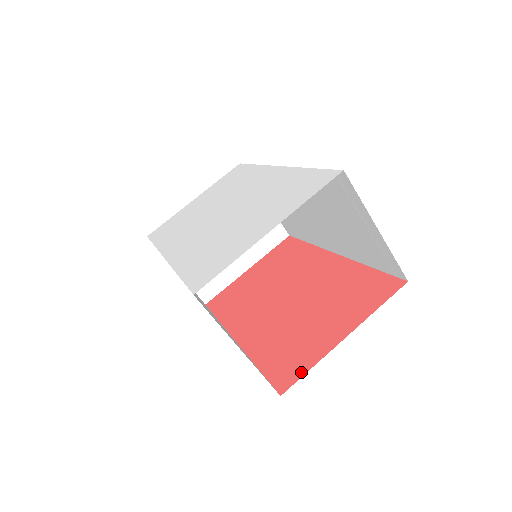
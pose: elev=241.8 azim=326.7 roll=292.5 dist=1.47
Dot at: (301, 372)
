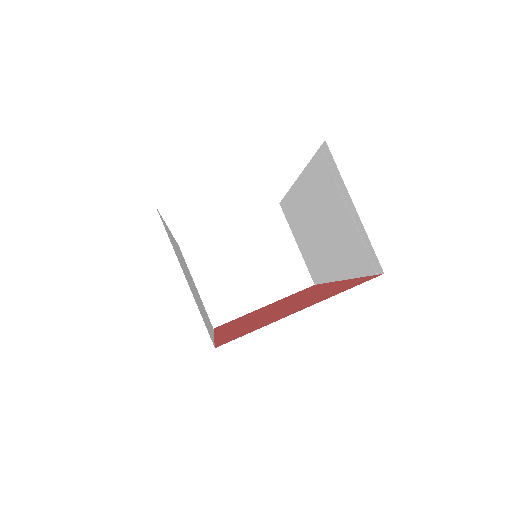
Dot at: (245, 333)
